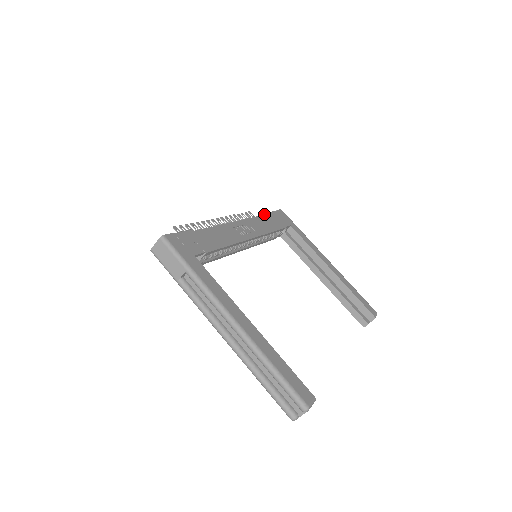
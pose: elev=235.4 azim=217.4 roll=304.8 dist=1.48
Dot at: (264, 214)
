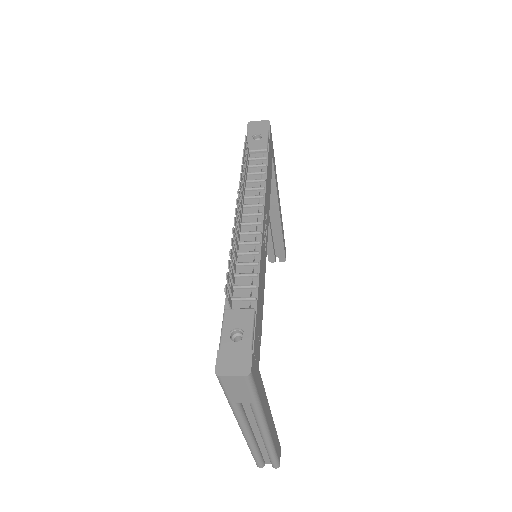
Dot at: (266, 158)
